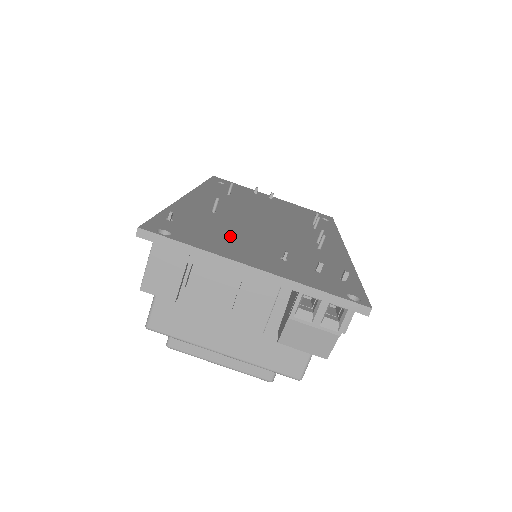
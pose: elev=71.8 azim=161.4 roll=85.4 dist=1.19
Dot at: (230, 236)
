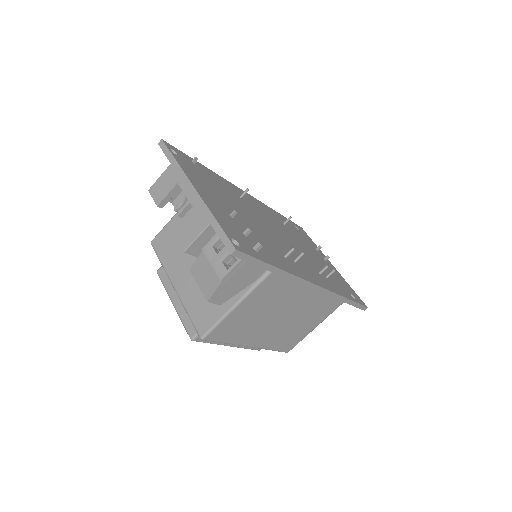
Dot at: (219, 192)
